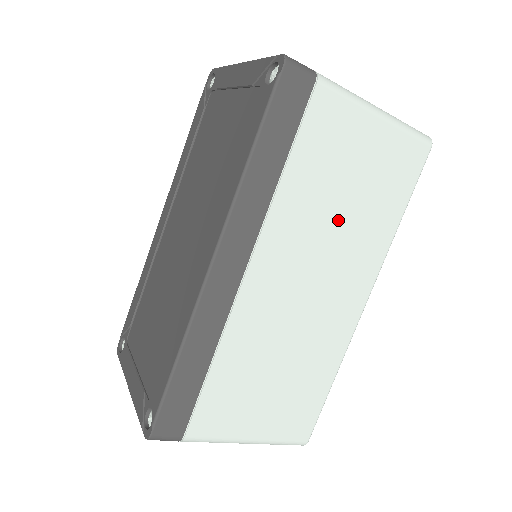
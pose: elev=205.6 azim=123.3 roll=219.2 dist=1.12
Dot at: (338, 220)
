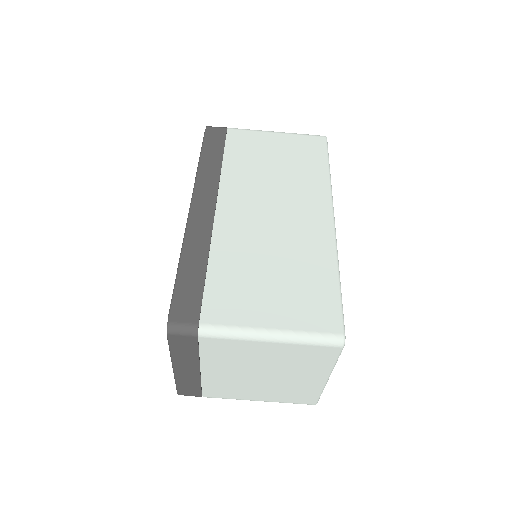
Dot at: (276, 176)
